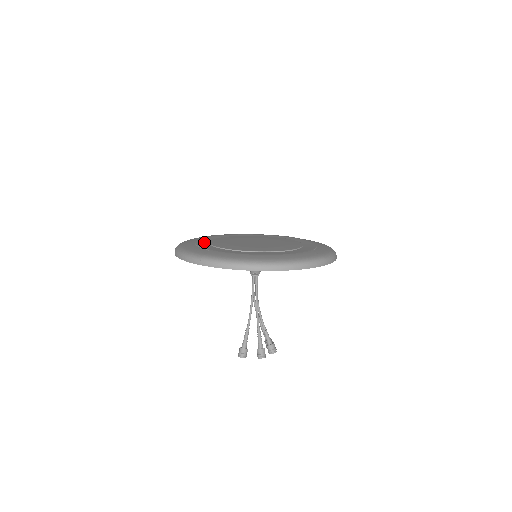
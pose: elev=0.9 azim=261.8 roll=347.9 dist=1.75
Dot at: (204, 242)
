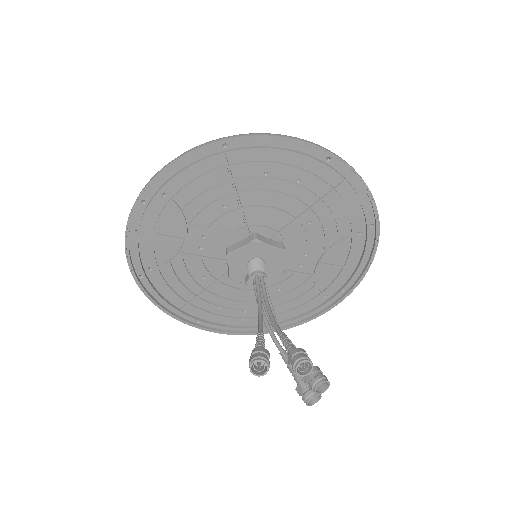
Dot at: occluded
